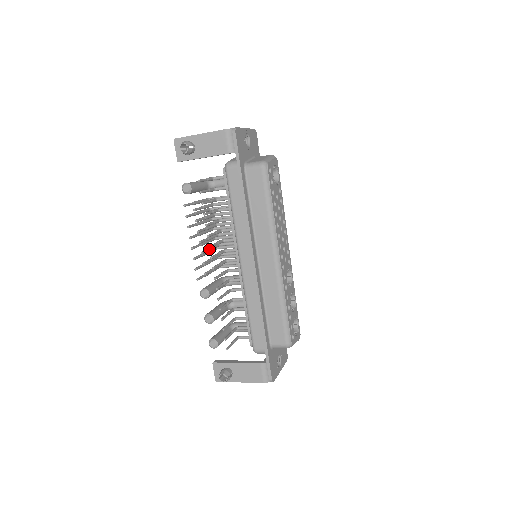
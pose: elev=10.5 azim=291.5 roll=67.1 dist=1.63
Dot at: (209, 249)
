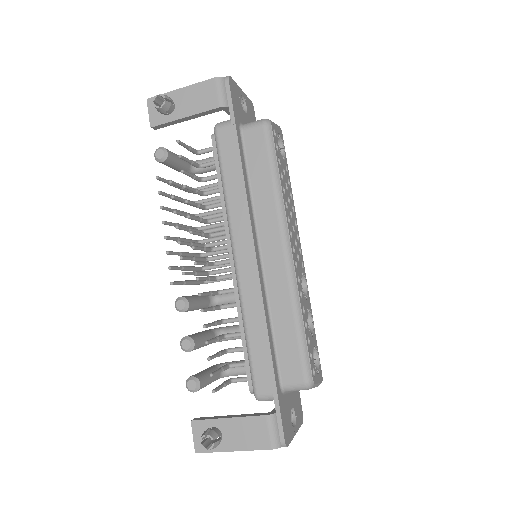
Dot at: (190, 243)
